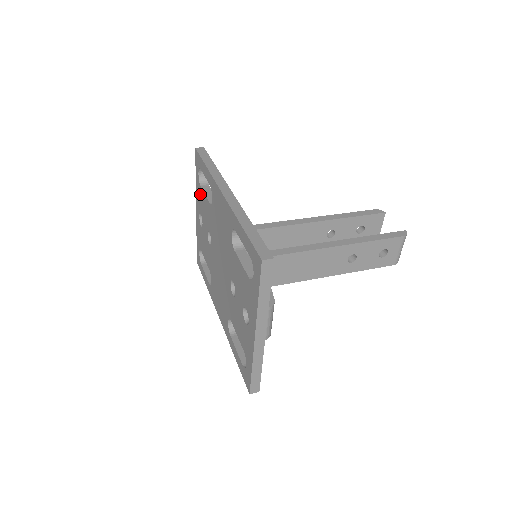
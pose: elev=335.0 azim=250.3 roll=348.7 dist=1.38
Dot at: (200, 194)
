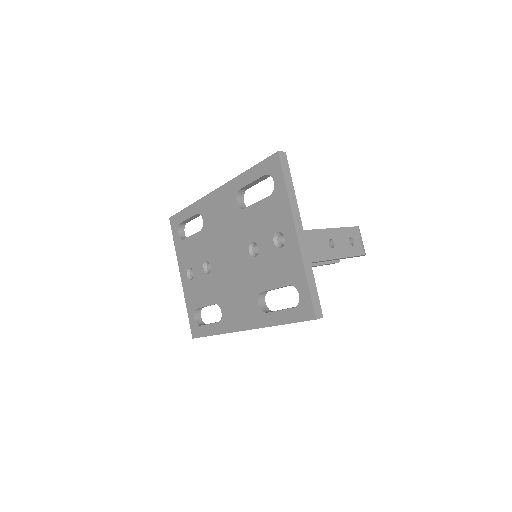
Dot at: (184, 248)
